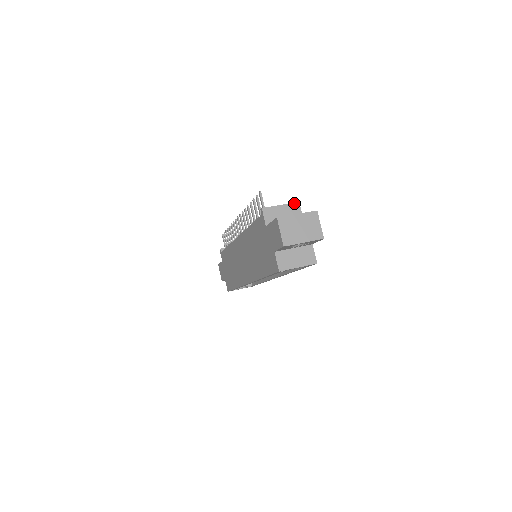
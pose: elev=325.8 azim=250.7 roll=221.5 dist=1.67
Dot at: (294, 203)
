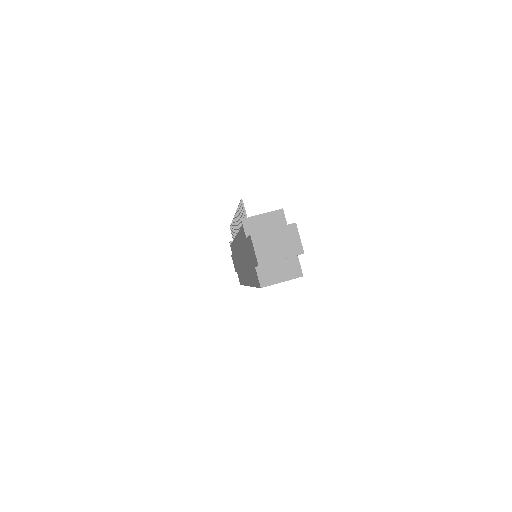
Dot at: (277, 210)
